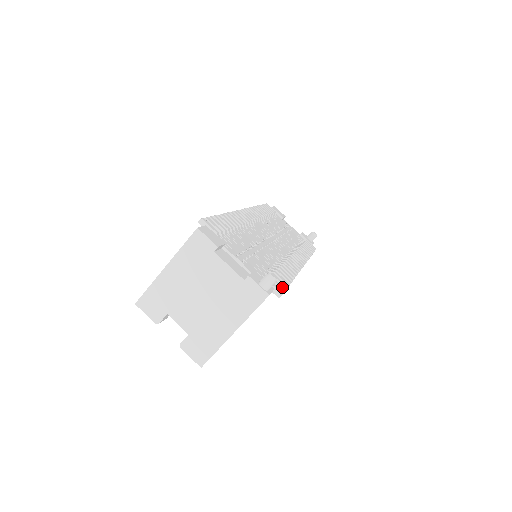
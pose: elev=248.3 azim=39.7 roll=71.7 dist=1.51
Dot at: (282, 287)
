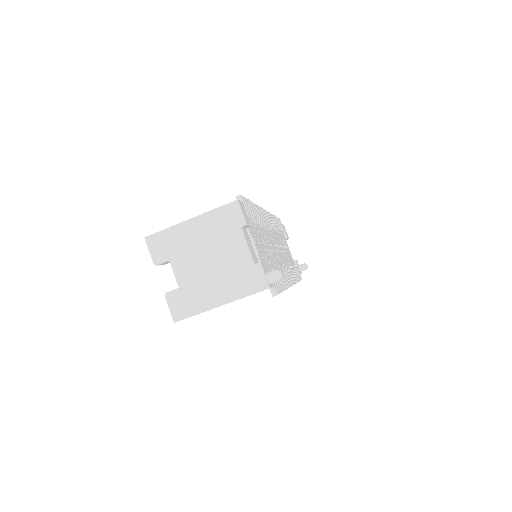
Dot at: (278, 289)
